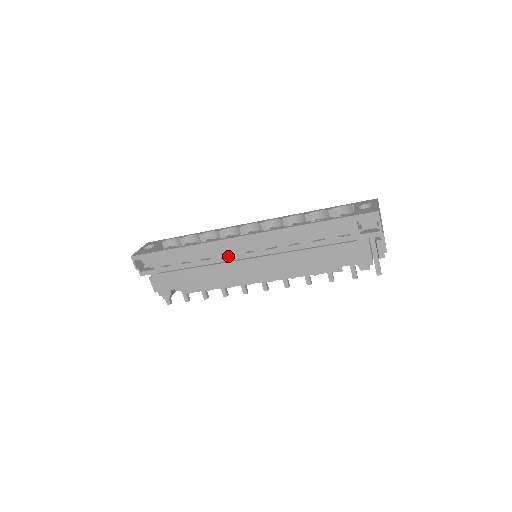
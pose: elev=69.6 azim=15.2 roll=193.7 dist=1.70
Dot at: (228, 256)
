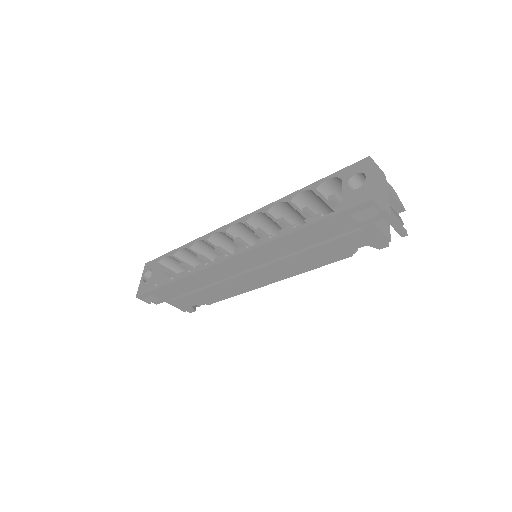
Dot at: (226, 274)
